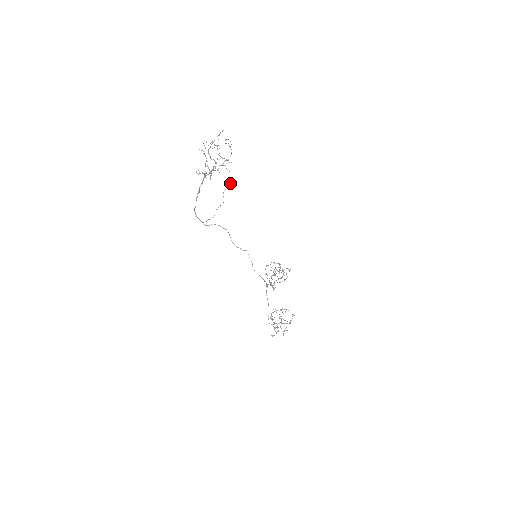
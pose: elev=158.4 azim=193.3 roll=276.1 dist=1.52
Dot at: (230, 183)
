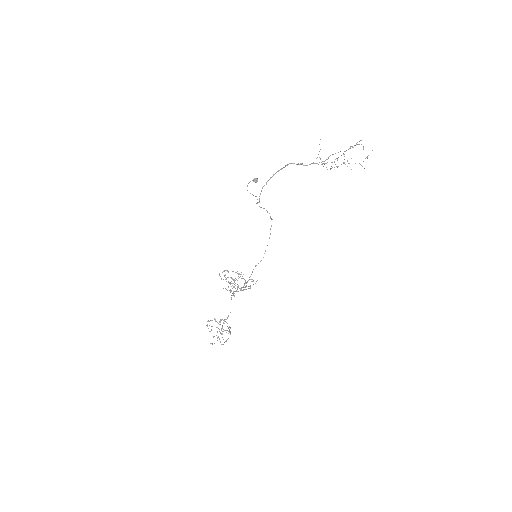
Dot at: (257, 180)
